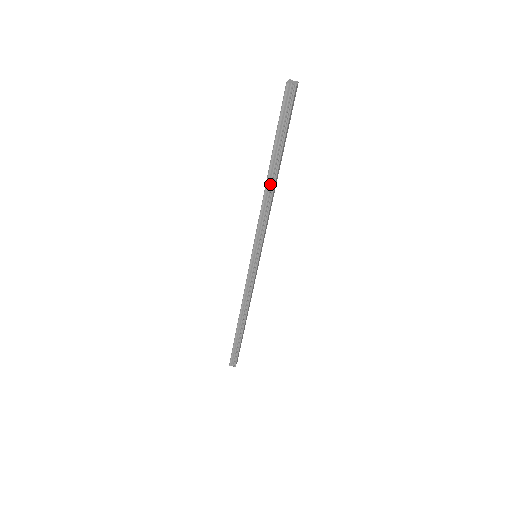
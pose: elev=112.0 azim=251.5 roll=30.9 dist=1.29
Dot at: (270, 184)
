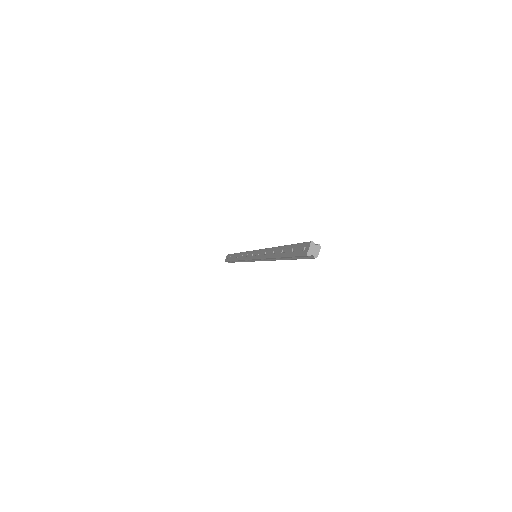
Dot at: (276, 258)
